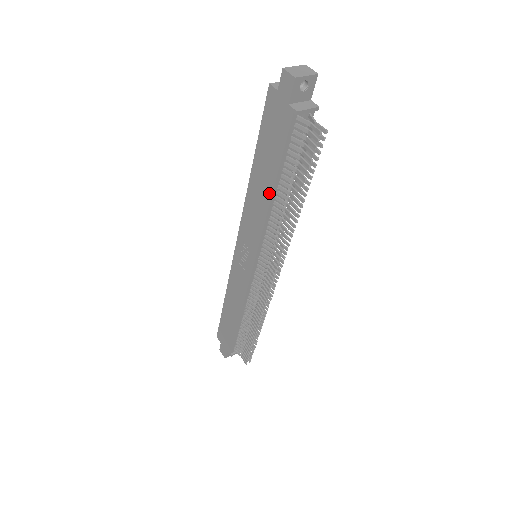
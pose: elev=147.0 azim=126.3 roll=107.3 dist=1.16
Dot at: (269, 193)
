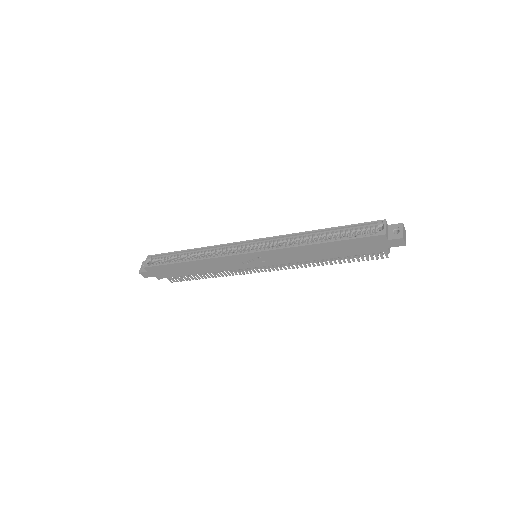
Dot at: (322, 258)
